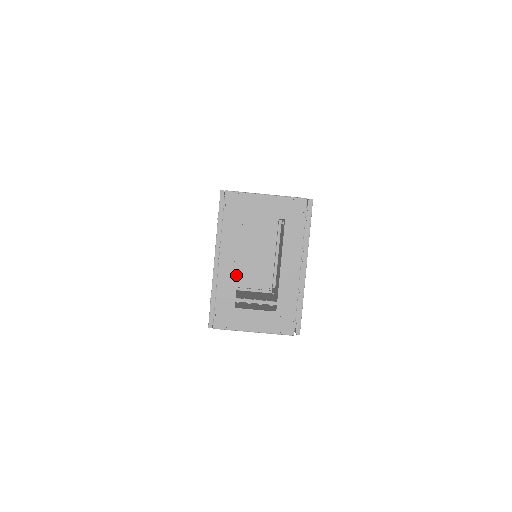
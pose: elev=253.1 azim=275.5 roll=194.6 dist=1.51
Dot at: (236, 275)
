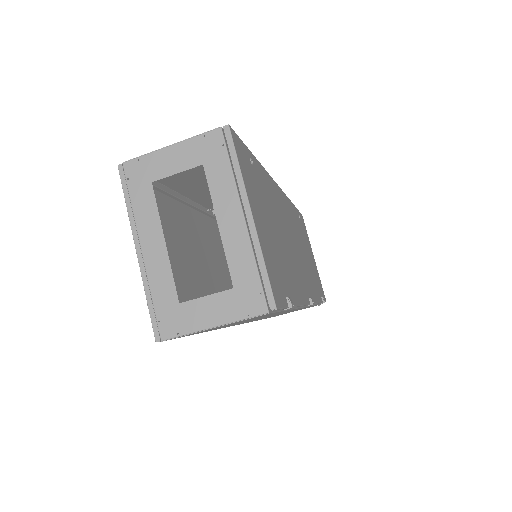
Dot at: (167, 260)
